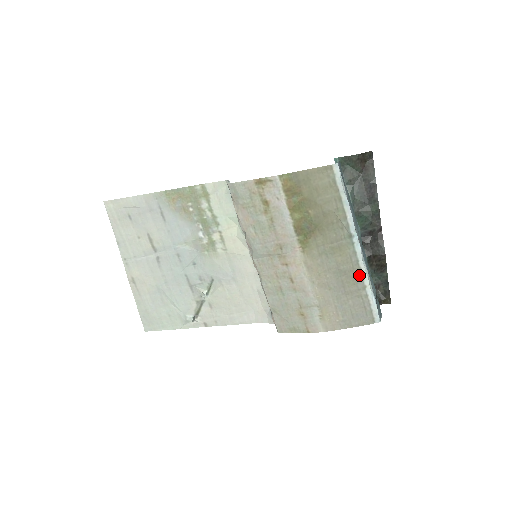
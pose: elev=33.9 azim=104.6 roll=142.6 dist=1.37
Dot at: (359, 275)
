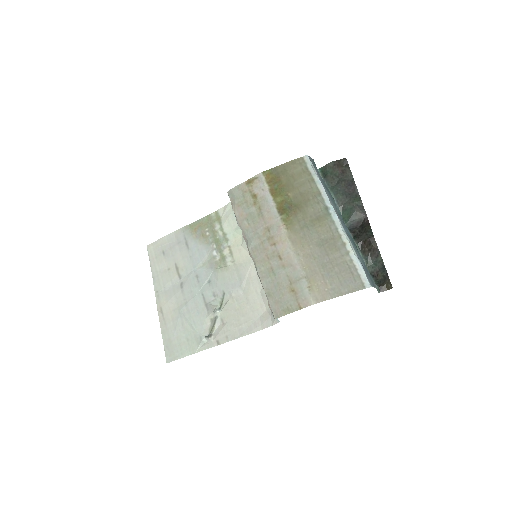
Dot at: (340, 242)
